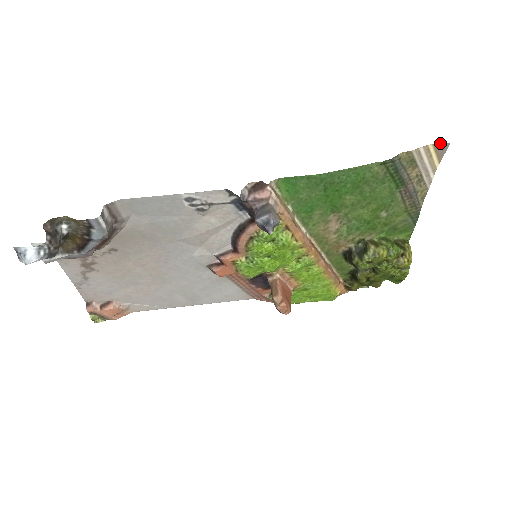
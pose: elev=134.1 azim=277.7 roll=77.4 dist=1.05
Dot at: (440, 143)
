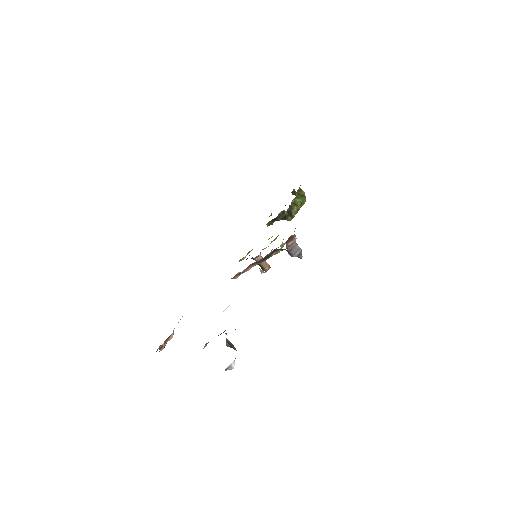
Dot at: occluded
